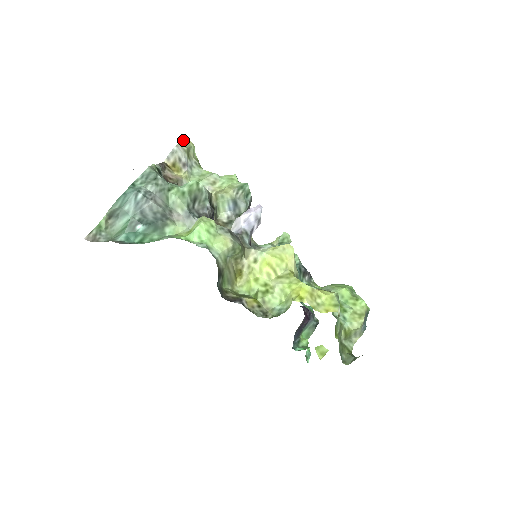
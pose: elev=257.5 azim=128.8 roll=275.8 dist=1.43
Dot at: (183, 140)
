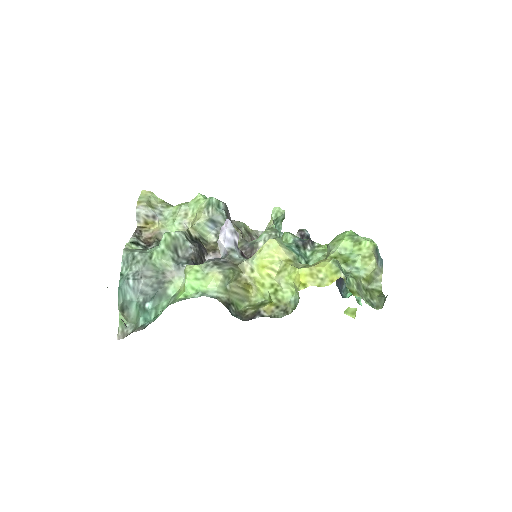
Dot at: (139, 196)
